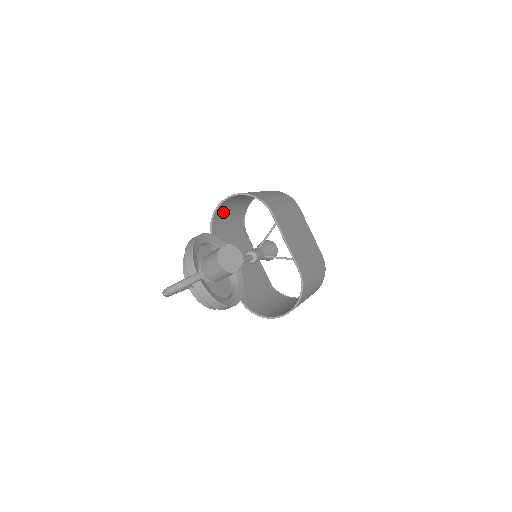
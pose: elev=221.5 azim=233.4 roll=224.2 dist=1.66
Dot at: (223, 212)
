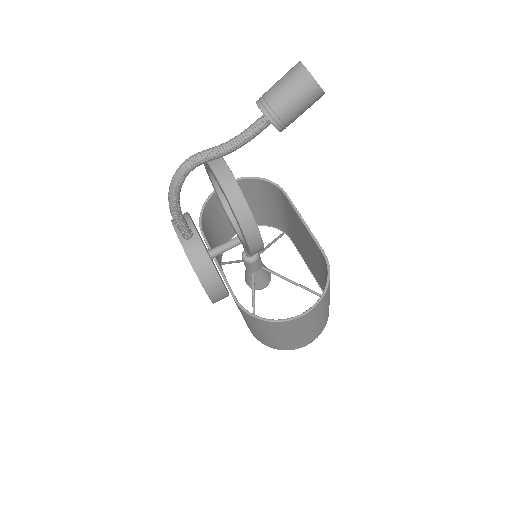
Dot at: (212, 213)
